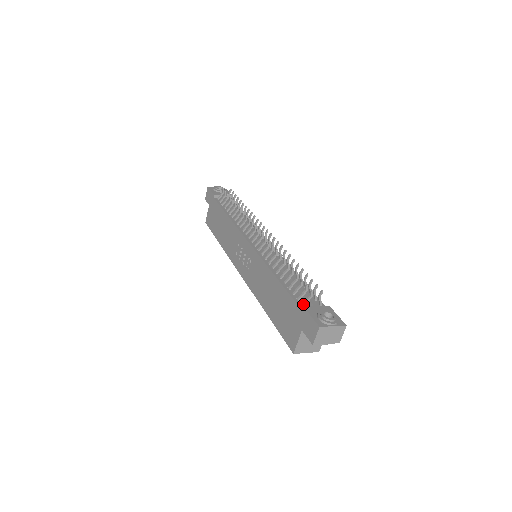
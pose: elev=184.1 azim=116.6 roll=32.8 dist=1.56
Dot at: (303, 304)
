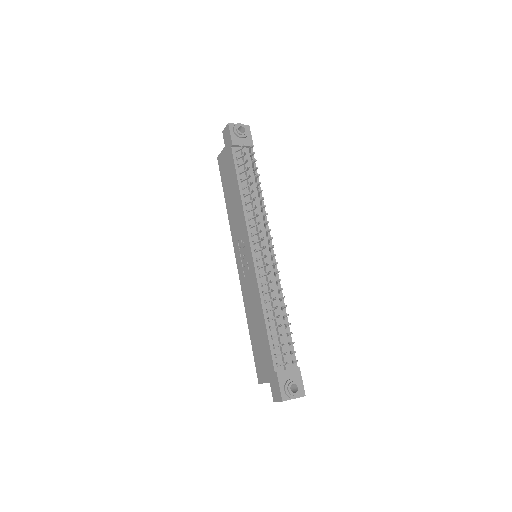
Dot at: (278, 365)
